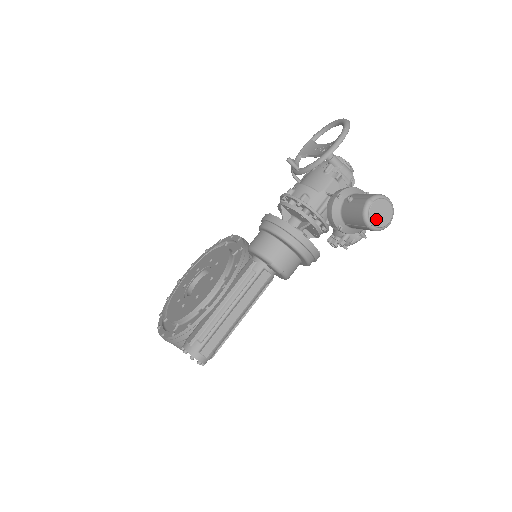
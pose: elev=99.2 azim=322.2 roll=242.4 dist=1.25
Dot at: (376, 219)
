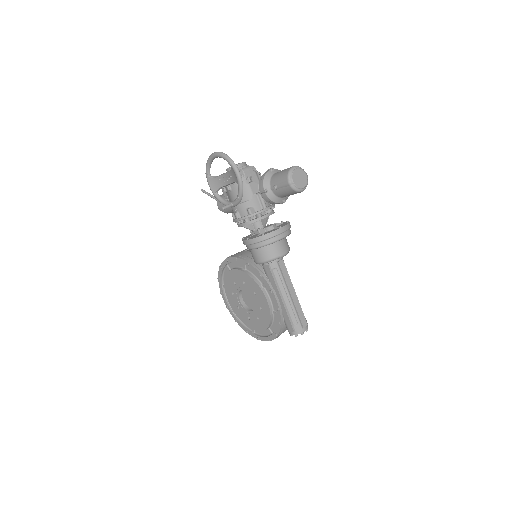
Dot at: (302, 184)
